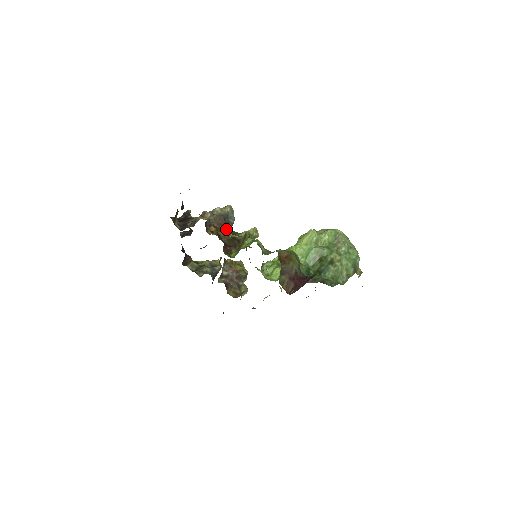
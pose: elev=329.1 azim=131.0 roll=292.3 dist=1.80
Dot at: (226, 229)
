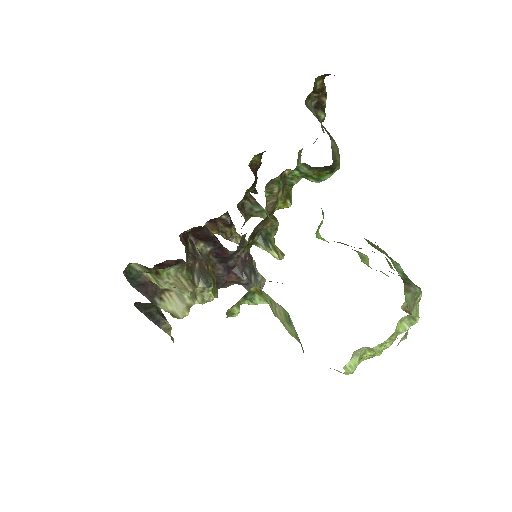
Dot at: (242, 267)
